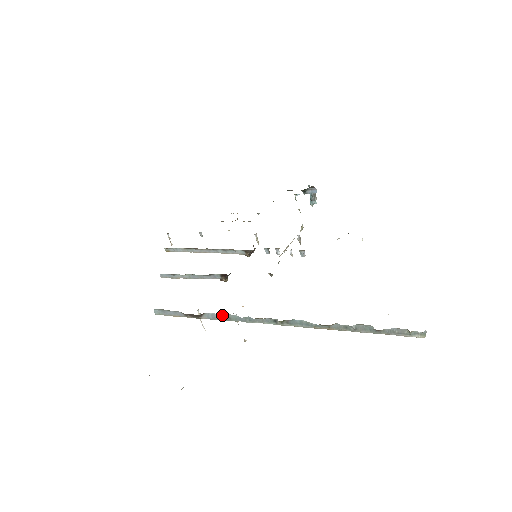
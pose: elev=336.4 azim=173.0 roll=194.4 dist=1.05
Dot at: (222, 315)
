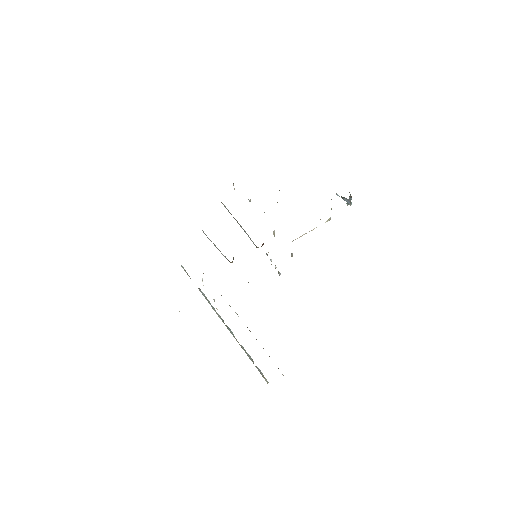
Dot at: occluded
